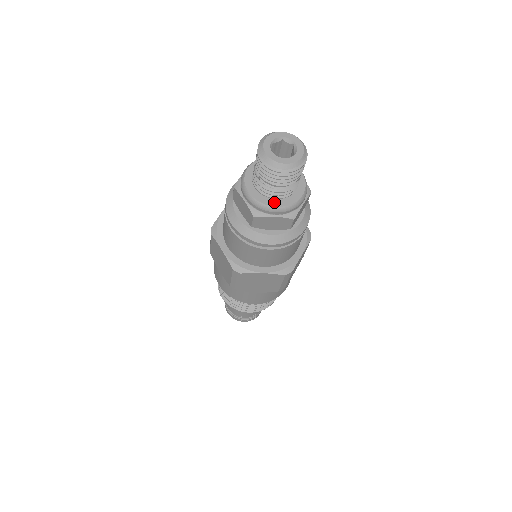
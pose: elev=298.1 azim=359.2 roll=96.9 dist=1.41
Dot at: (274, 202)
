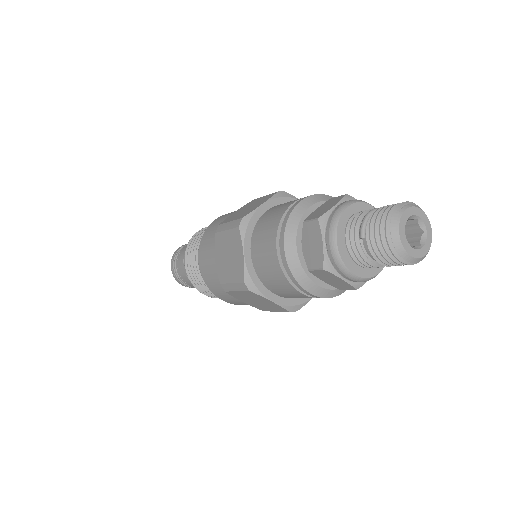
Dot at: (355, 267)
